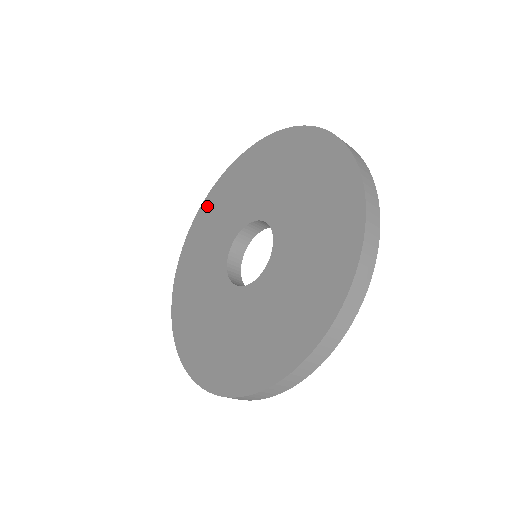
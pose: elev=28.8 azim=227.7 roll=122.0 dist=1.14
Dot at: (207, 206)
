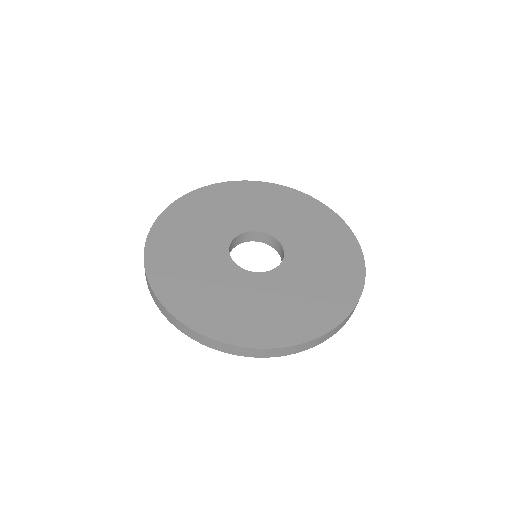
Dot at: (241, 187)
